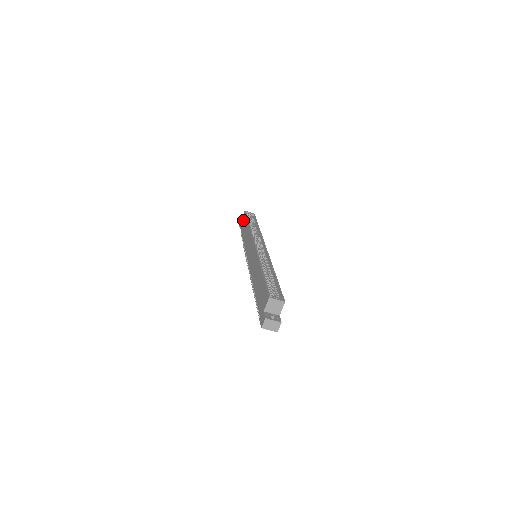
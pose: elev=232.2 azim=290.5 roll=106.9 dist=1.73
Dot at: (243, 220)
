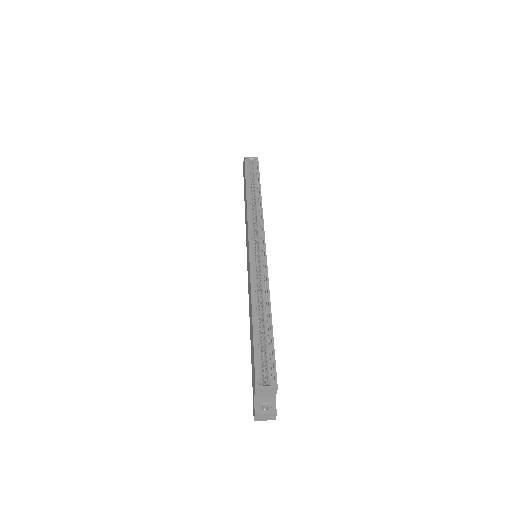
Dot at: (244, 174)
